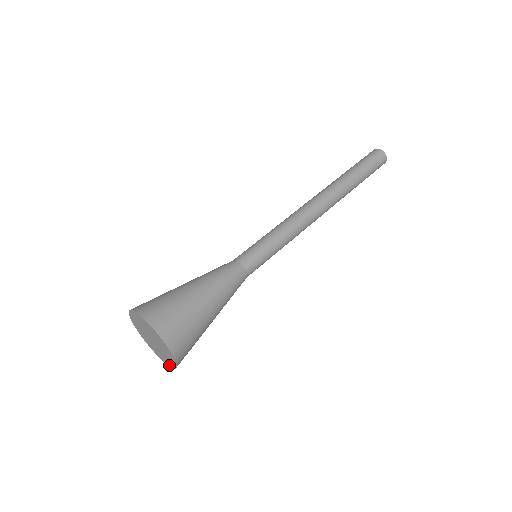
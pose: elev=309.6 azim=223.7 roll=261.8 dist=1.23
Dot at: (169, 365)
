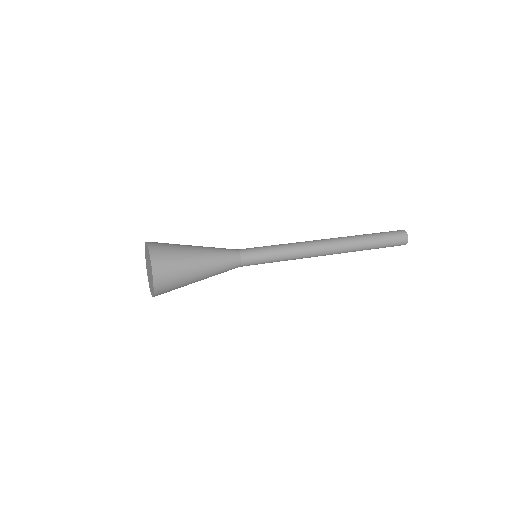
Dot at: (151, 294)
